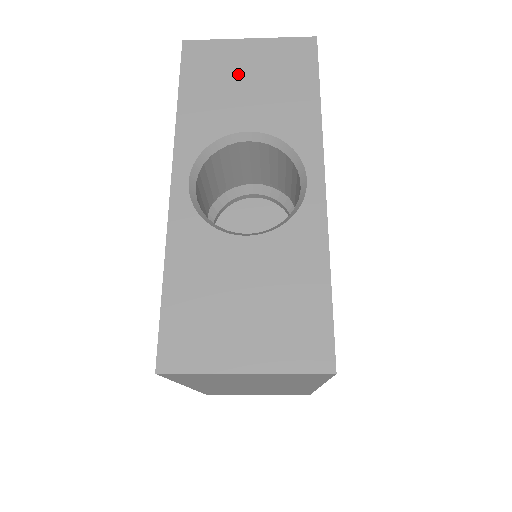
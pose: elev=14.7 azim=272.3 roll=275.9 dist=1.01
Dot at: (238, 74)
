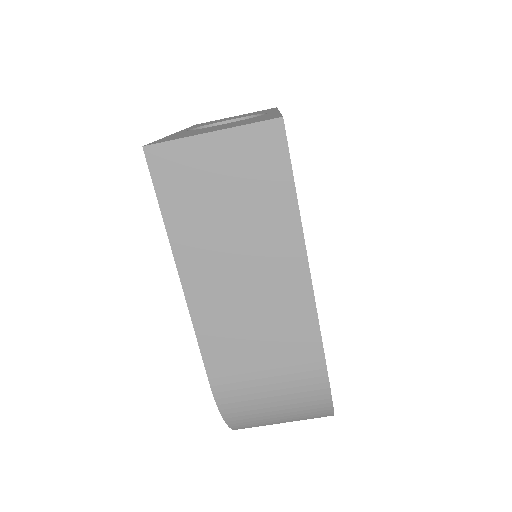
Dot at: occluded
